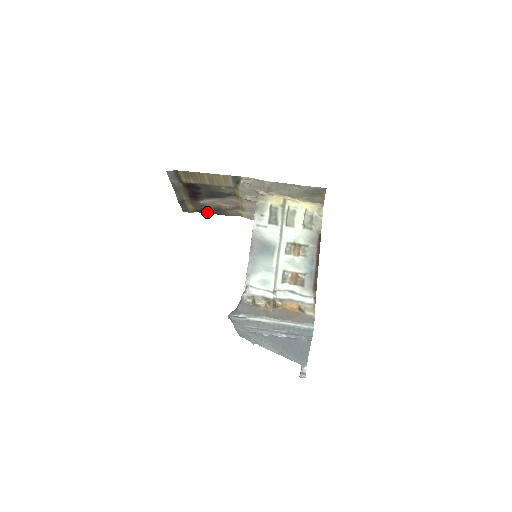
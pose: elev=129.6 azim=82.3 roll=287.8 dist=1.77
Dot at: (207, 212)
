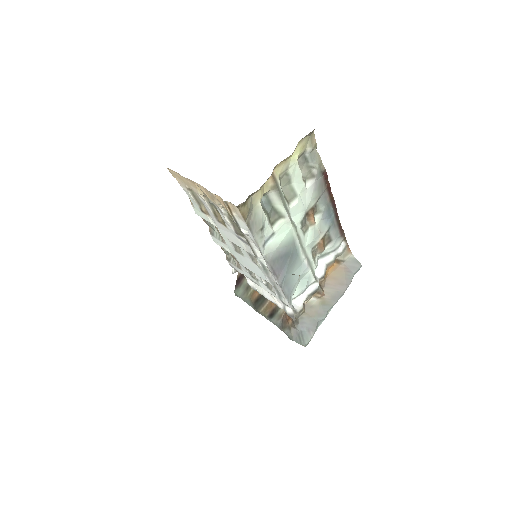
Dot at: occluded
